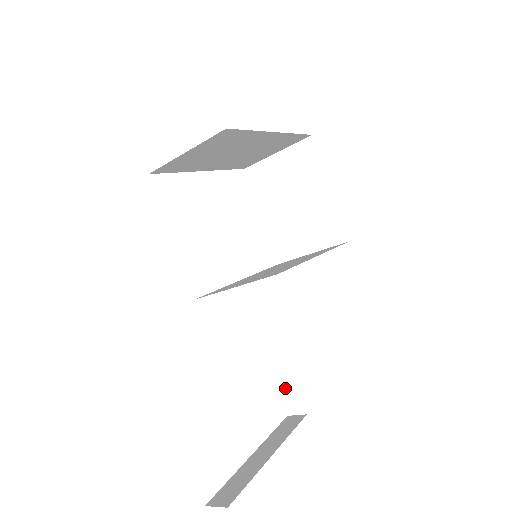
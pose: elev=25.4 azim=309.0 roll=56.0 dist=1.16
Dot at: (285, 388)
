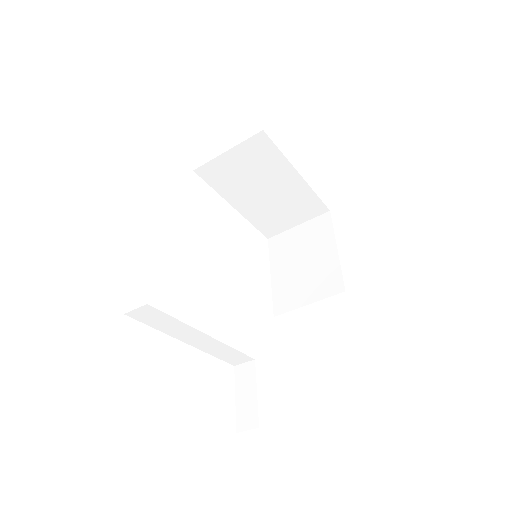
Dot at: (244, 396)
